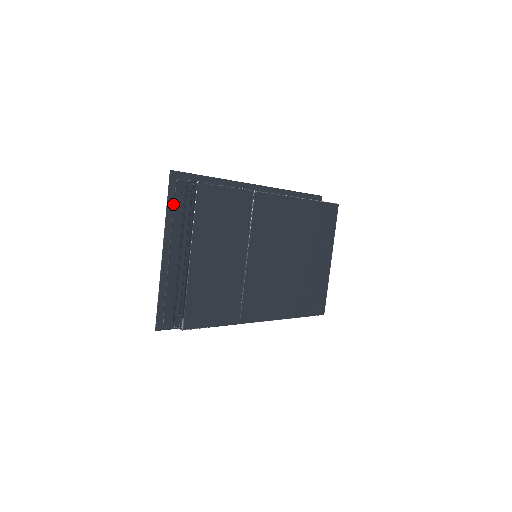
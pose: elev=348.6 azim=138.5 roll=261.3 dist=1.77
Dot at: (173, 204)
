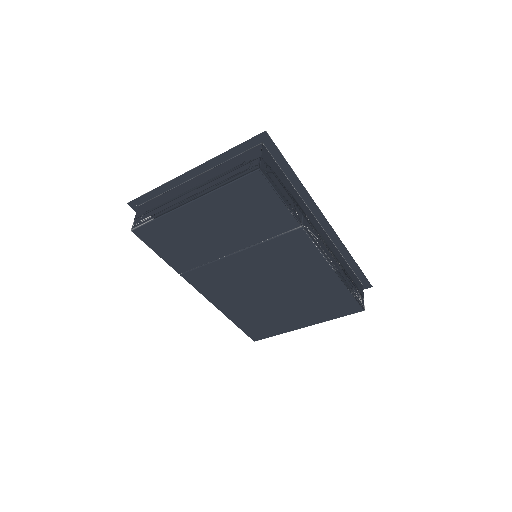
Dot at: (238, 153)
